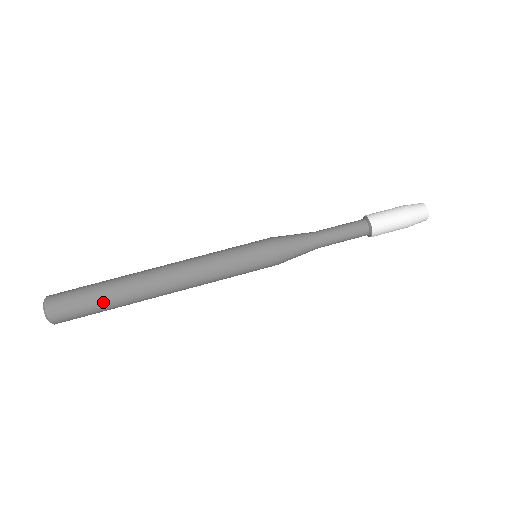
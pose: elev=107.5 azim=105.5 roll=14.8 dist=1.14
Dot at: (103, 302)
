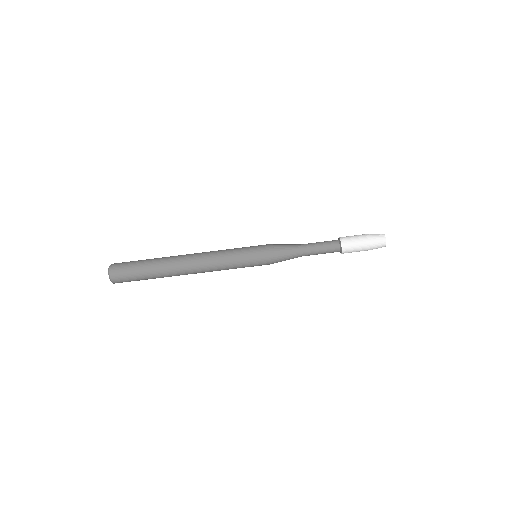
Dot at: (149, 278)
